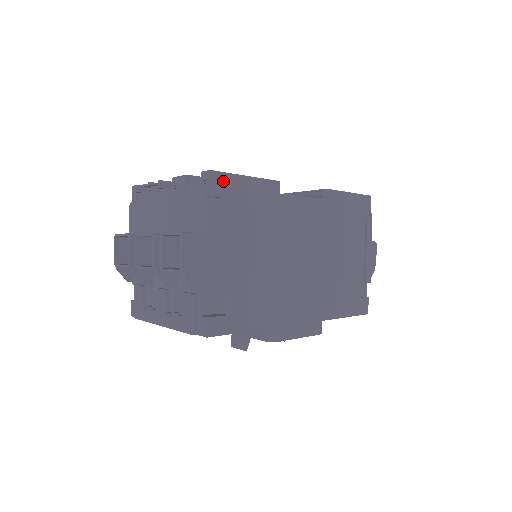
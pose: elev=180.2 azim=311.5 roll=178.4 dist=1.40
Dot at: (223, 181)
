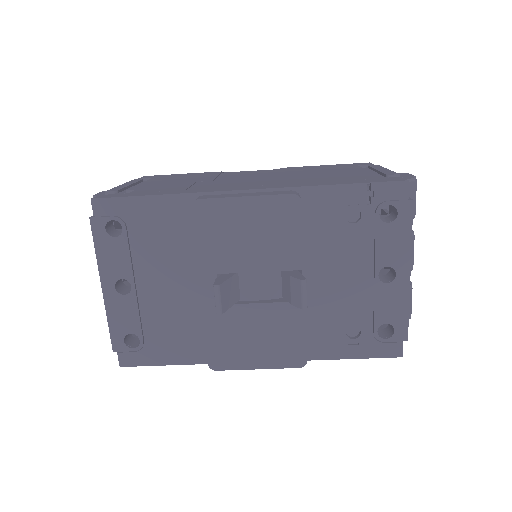
Dot at: (156, 176)
